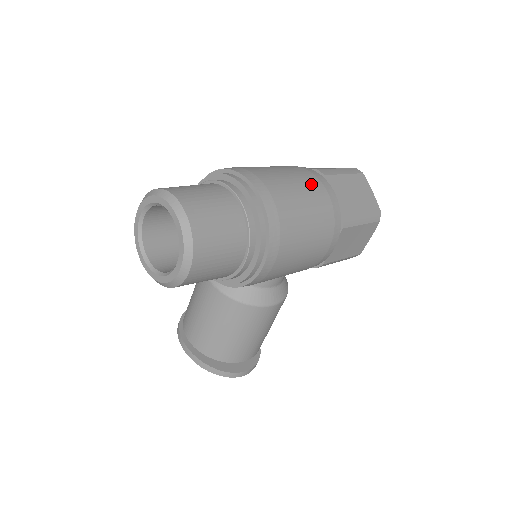
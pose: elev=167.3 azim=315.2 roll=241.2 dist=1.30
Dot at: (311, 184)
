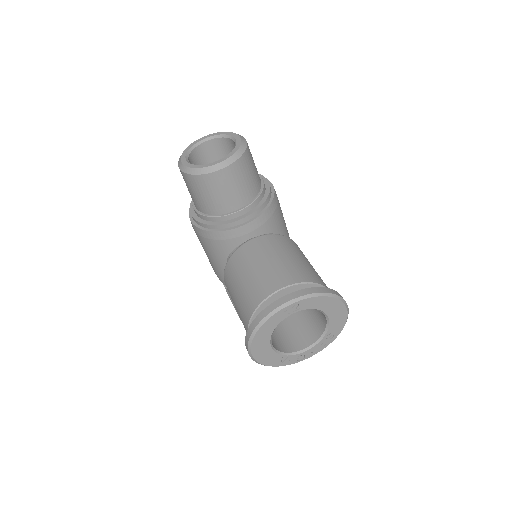
Dot at: occluded
